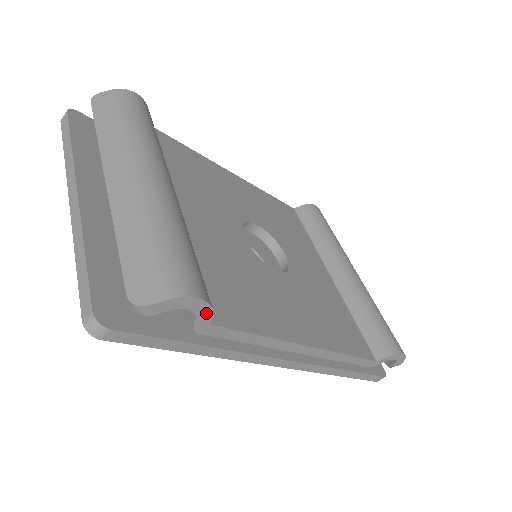
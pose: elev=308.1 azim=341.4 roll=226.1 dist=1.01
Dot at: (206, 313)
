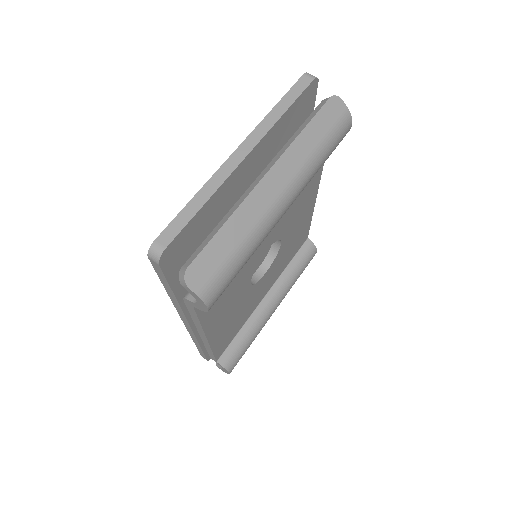
Dot at: (200, 308)
